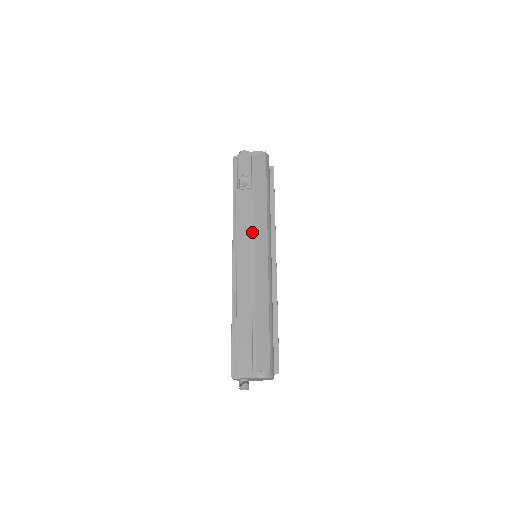
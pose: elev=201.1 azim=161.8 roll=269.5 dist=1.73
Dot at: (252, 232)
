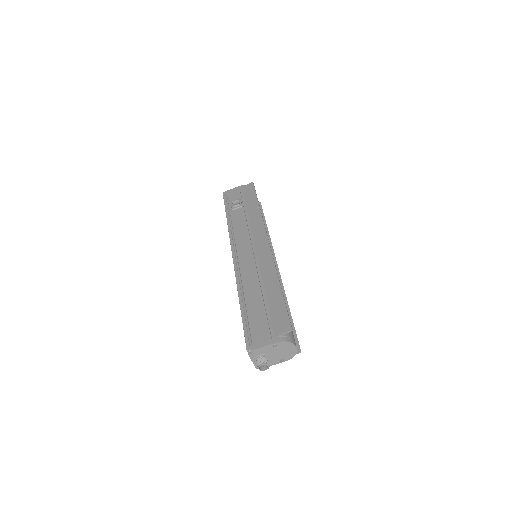
Dot at: (250, 234)
